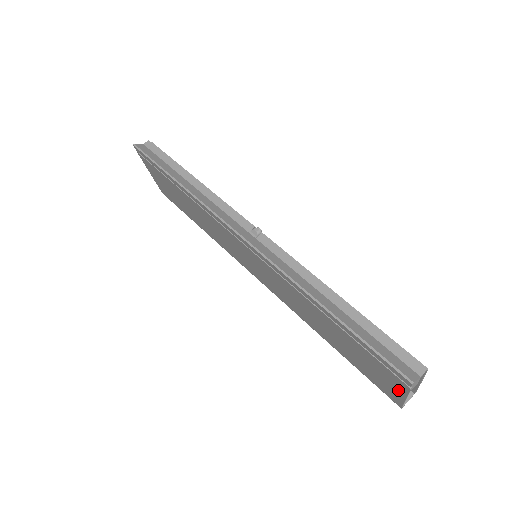
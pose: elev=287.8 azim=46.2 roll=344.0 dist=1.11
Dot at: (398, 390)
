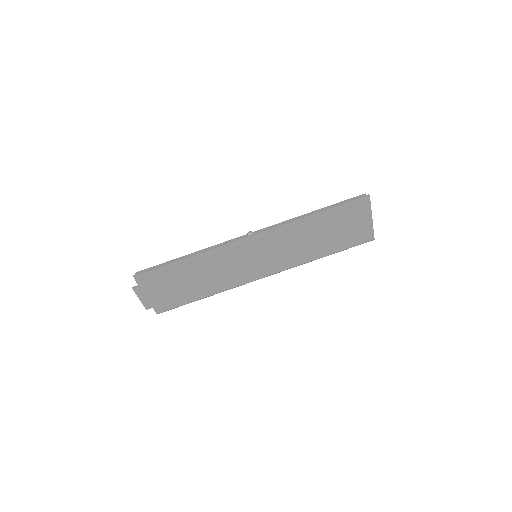
Dot at: (367, 219)
